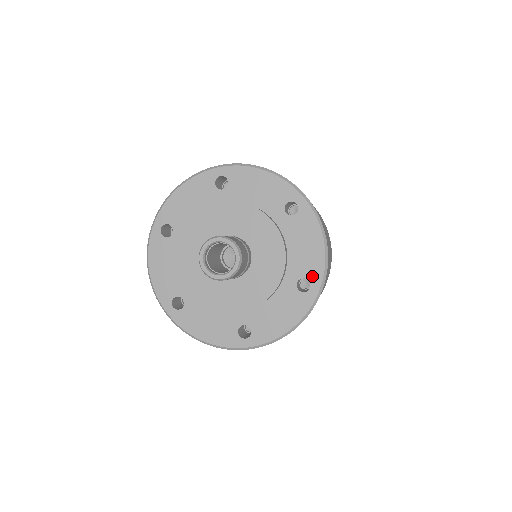
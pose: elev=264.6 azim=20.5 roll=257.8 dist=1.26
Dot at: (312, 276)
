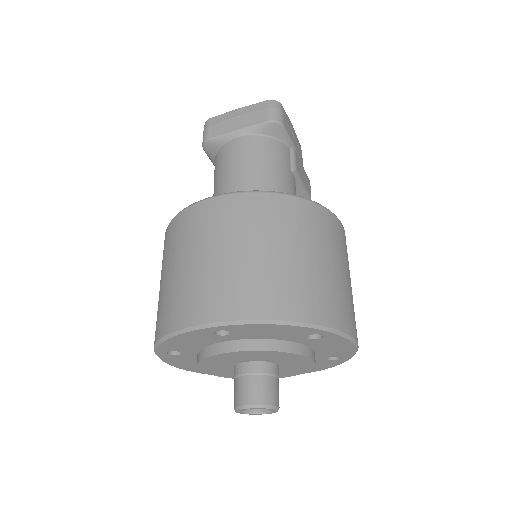
Dot at: occluded
